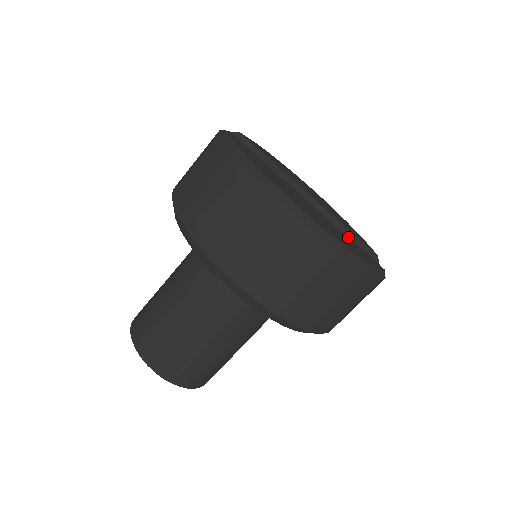
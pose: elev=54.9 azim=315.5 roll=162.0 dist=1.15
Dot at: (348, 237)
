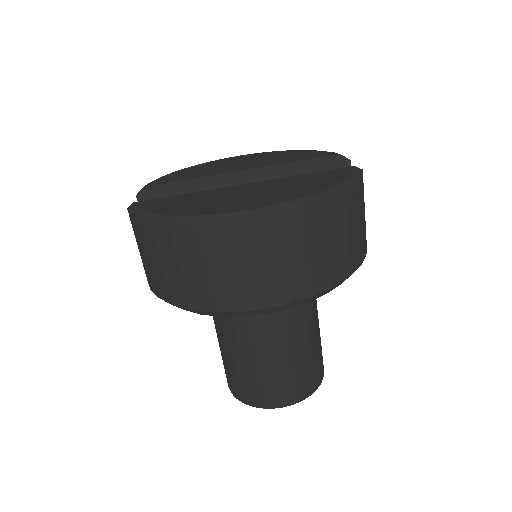
Dot at: (302, 175)
